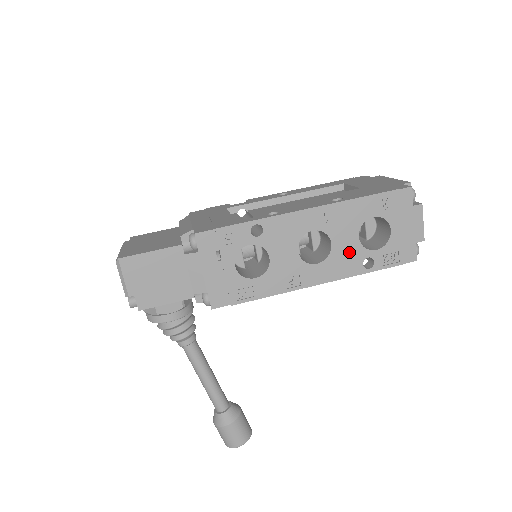
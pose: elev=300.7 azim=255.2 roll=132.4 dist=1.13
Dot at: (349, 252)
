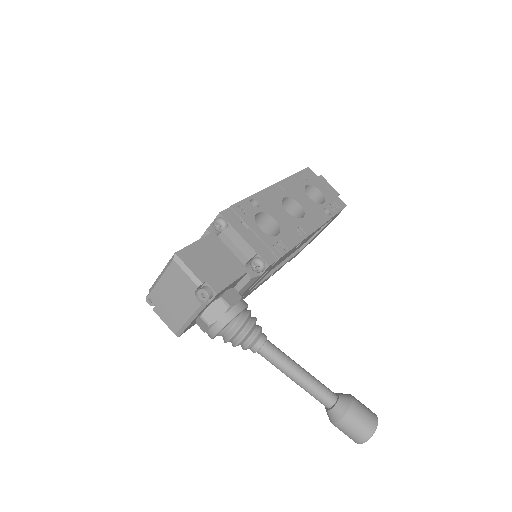
Dot at: (312, 207)
